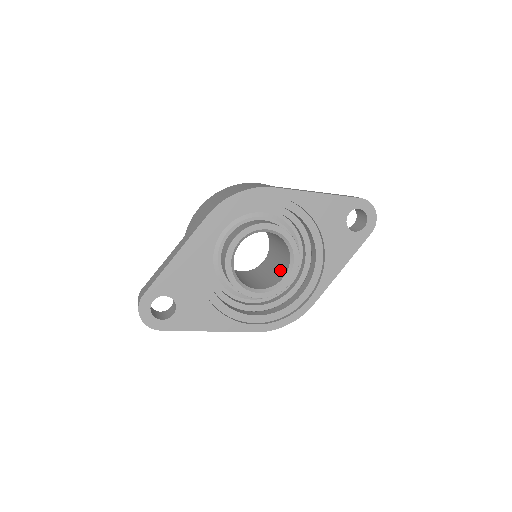
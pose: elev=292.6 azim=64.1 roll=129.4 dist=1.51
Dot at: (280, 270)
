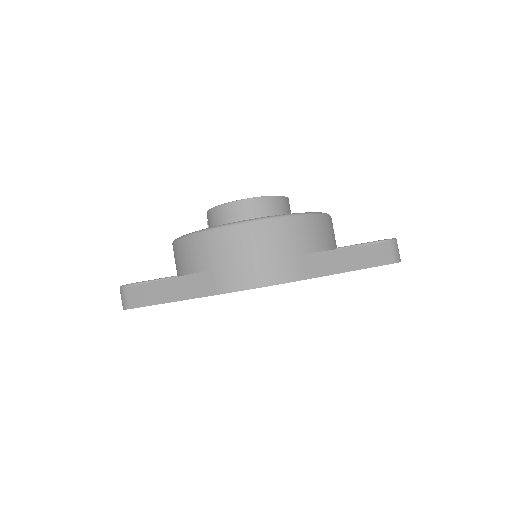
Dot at: occluded
